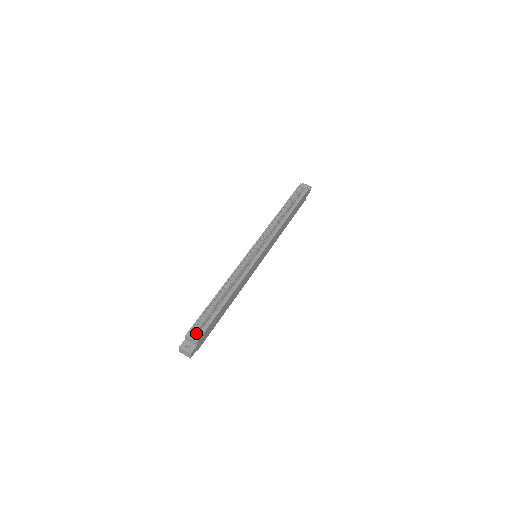
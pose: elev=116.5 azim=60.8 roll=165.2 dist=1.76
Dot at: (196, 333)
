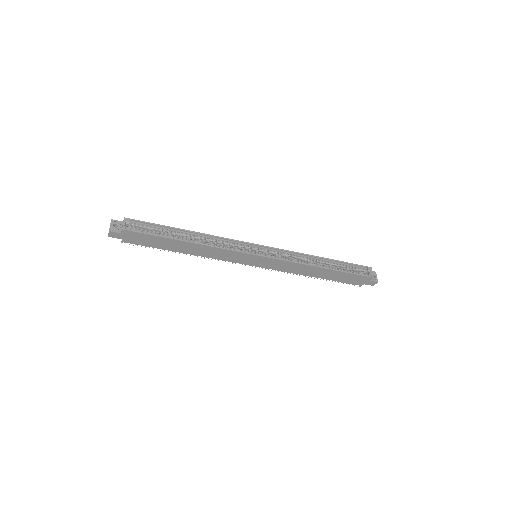
Dot at: (134, 228)
